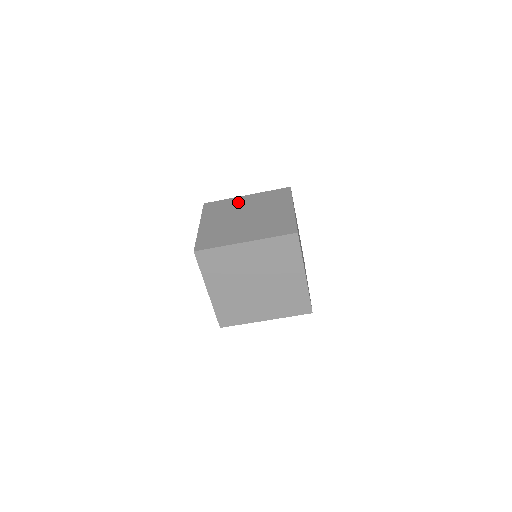
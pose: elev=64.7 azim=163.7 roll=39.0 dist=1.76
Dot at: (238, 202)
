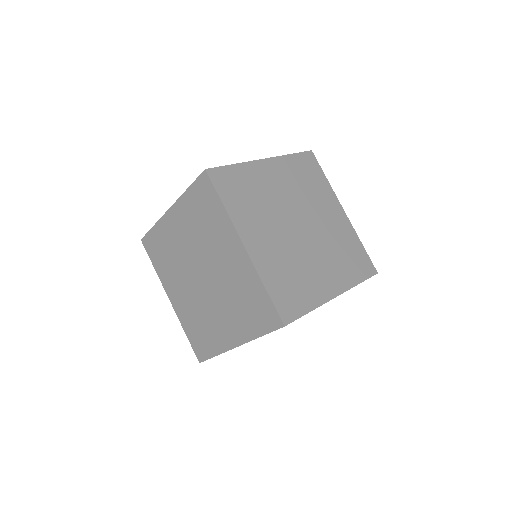
Dot at: occluded
